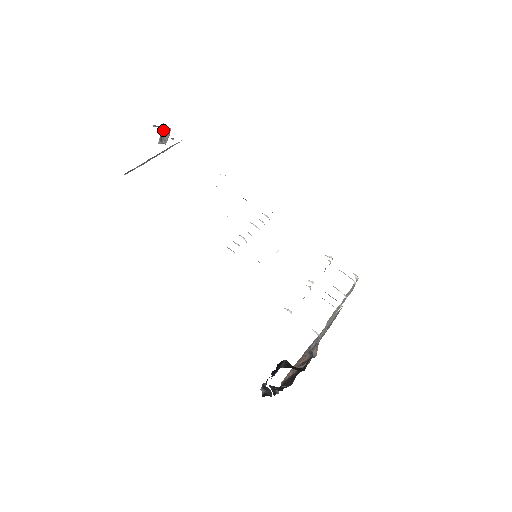
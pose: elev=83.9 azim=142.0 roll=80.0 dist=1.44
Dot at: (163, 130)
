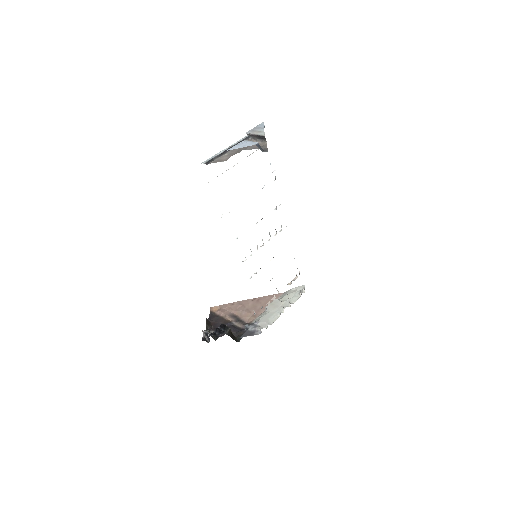
Dot at: (259, 136)
